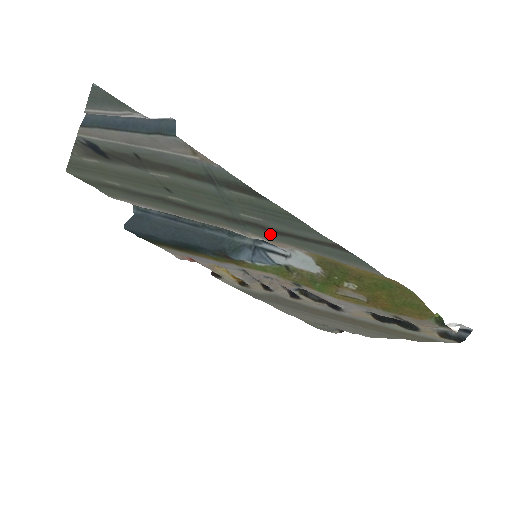
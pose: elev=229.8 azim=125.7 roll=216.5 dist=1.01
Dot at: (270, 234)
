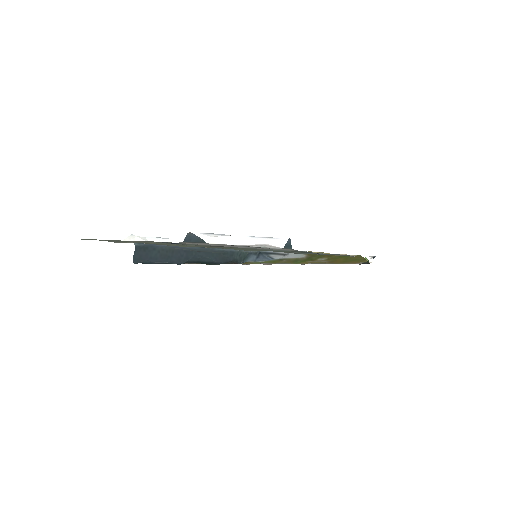
Dot at: occluded
